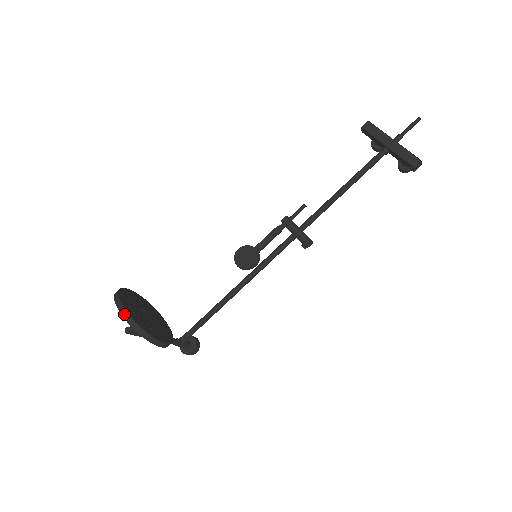
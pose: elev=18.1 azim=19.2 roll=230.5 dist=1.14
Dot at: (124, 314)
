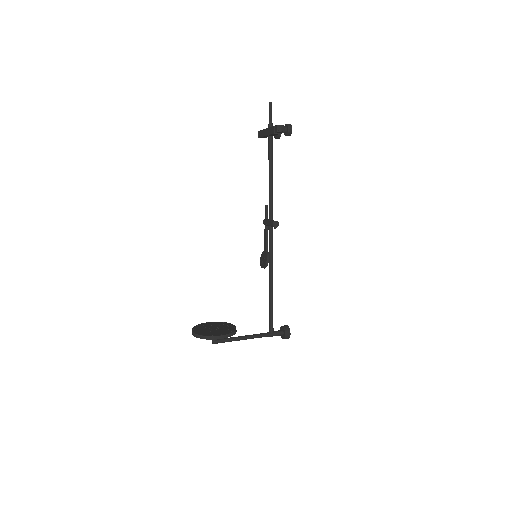
Dot at: (193, 334)
